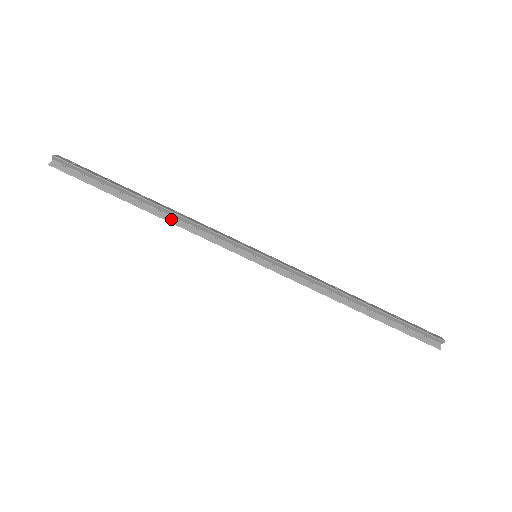
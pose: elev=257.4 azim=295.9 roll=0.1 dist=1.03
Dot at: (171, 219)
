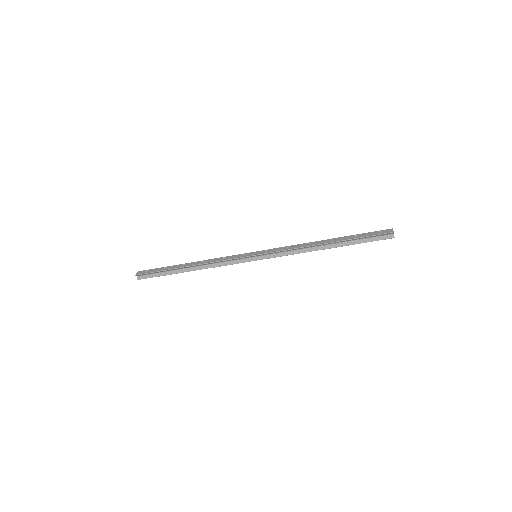
Dot at: (204, 267)
